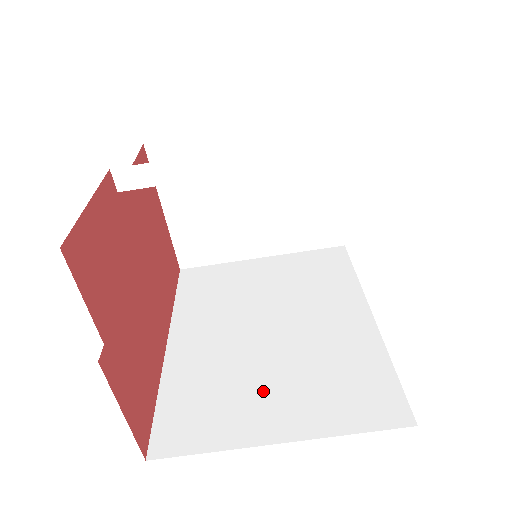
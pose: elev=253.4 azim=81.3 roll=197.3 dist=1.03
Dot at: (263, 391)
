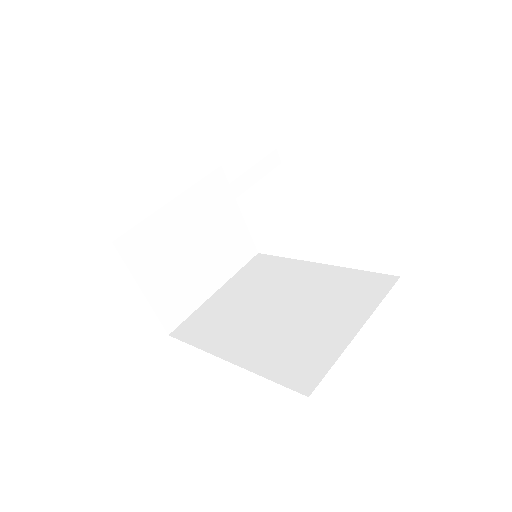
Dot at: (319, 326)
